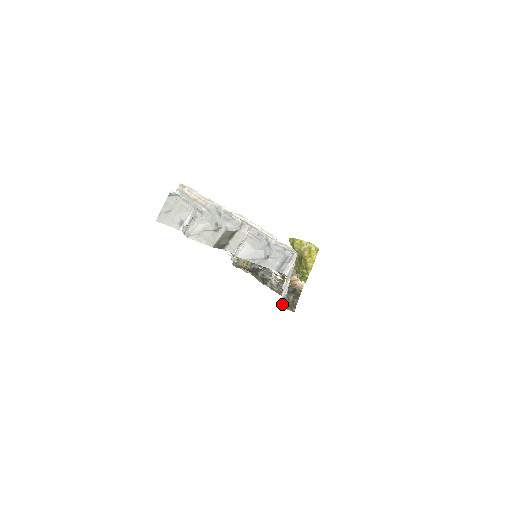
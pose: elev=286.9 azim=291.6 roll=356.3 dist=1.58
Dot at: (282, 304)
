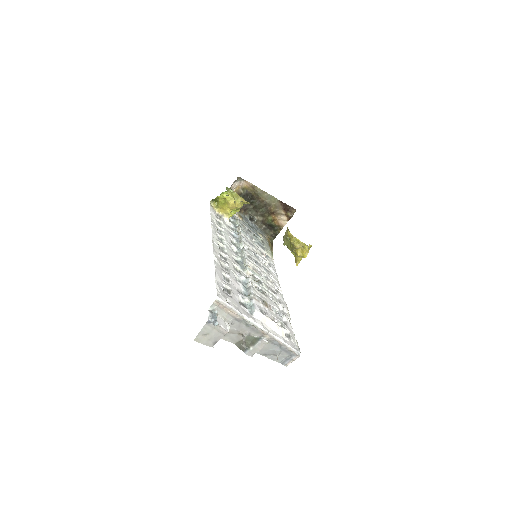
Dot at: occluded
